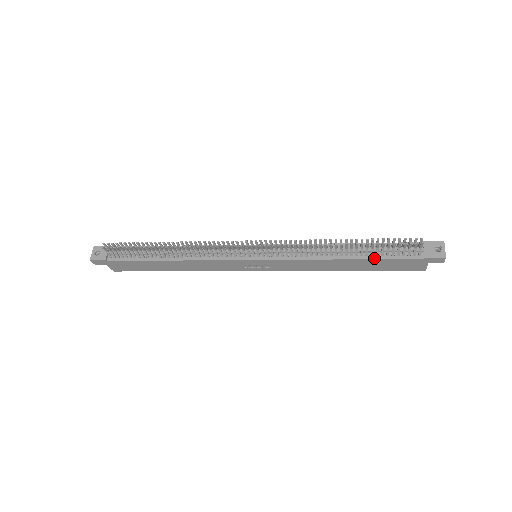
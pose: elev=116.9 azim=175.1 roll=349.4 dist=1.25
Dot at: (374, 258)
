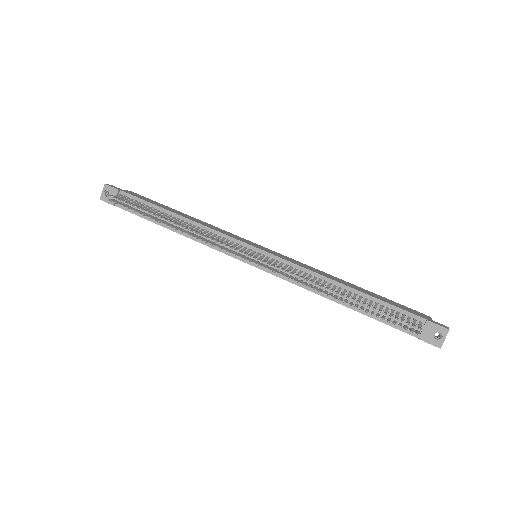
Dot at: (368, 315)
